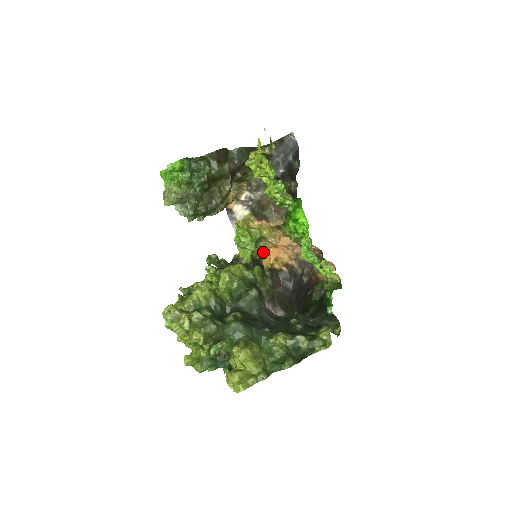
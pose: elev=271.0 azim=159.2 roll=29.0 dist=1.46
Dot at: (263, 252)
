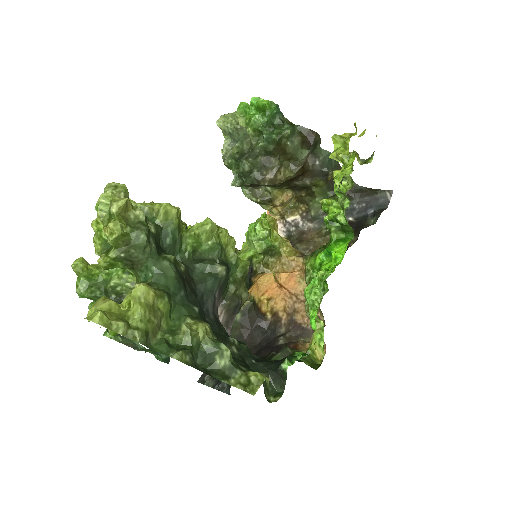
Dot at: (265, 269)
